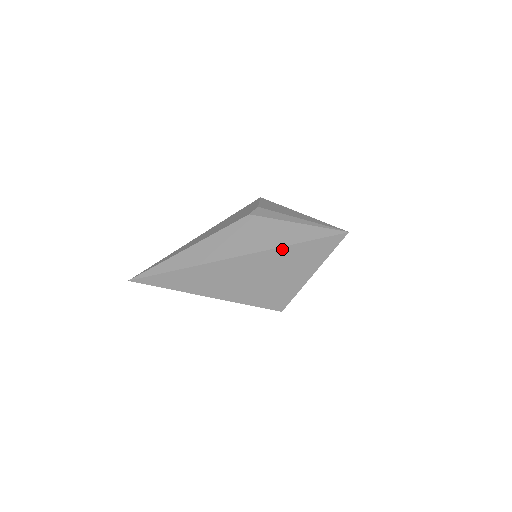
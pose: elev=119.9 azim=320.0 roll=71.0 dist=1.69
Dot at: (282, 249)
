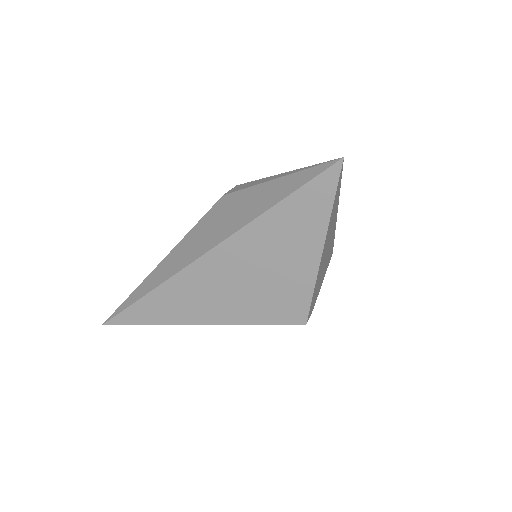
Dot at: (262, 219)
